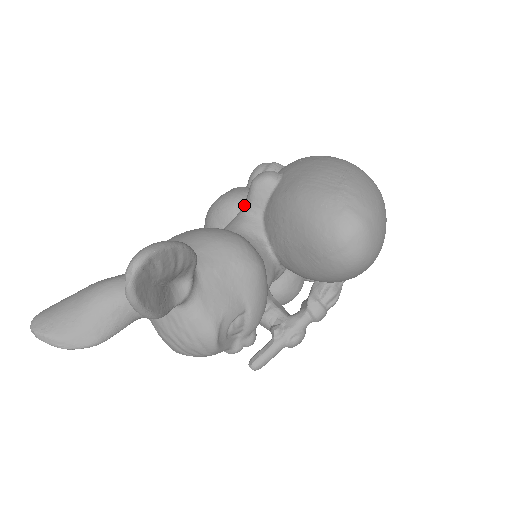
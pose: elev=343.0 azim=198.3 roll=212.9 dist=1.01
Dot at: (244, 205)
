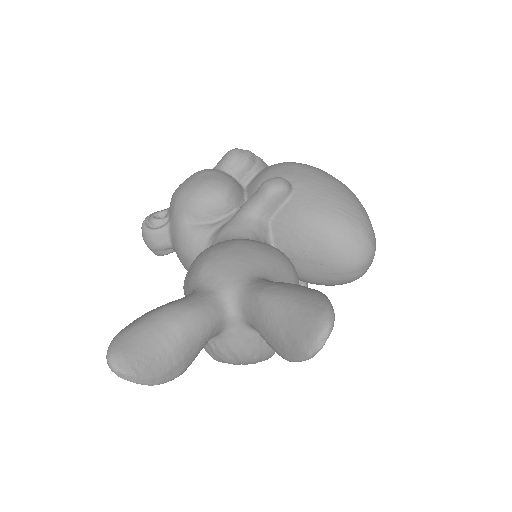
Dot at: (253, 206)
